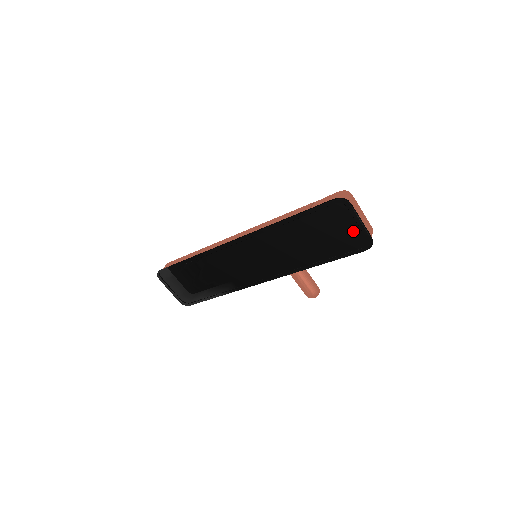
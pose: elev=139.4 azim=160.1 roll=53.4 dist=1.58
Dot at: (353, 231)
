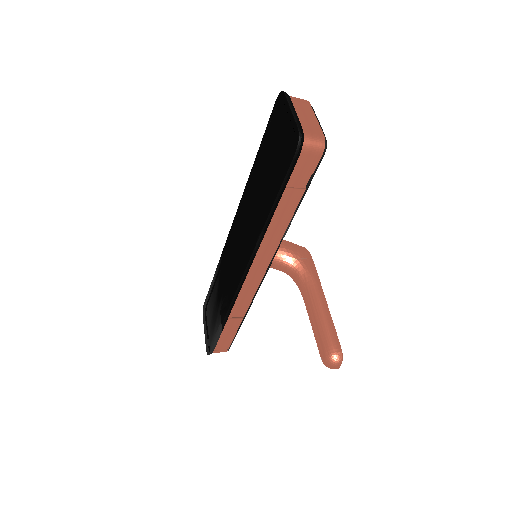
Dot at: (287, 131)
